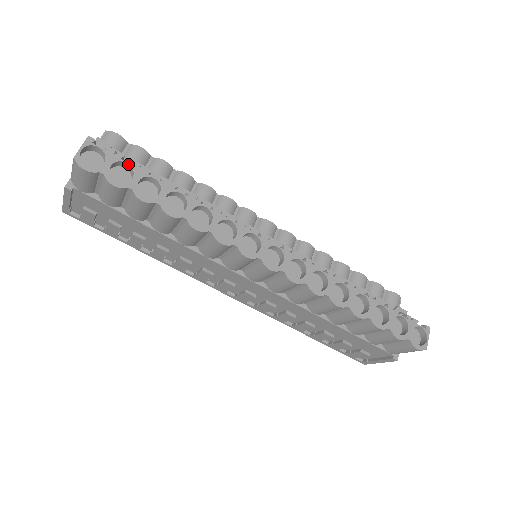
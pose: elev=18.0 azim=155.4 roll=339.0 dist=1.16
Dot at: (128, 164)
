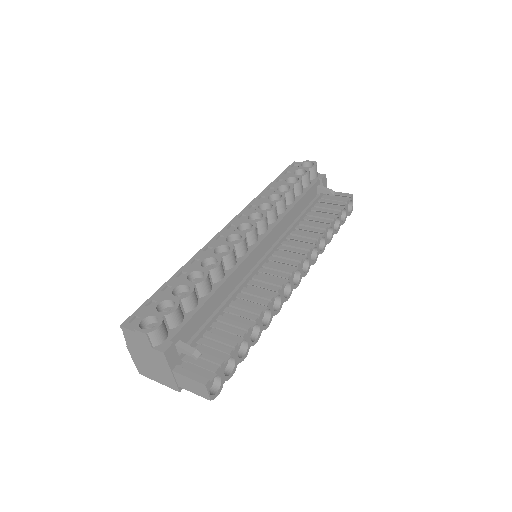
Dot at: occluded
